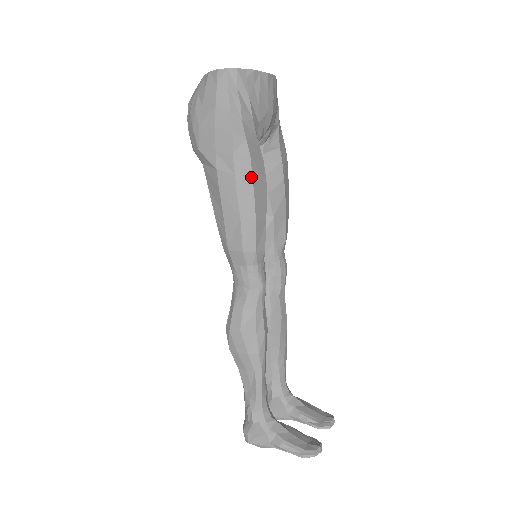
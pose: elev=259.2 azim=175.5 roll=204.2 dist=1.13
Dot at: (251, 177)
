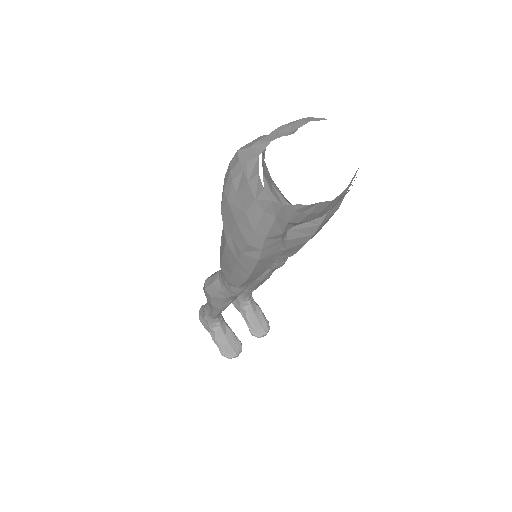
Dot at: (253, 267)
